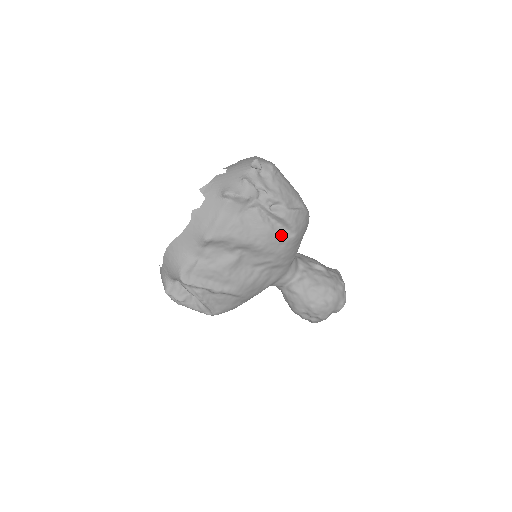
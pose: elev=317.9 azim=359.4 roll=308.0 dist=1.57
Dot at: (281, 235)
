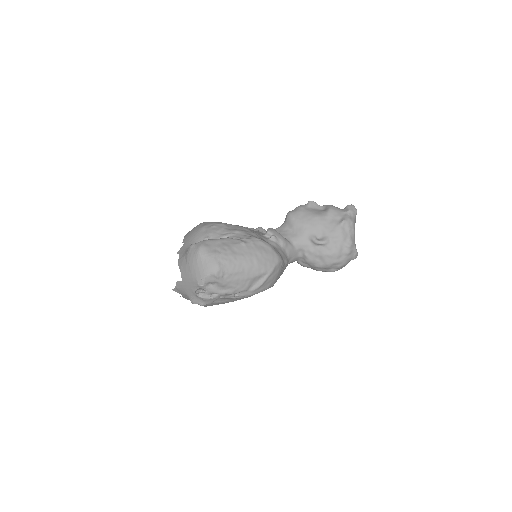
Dot at: occluded
